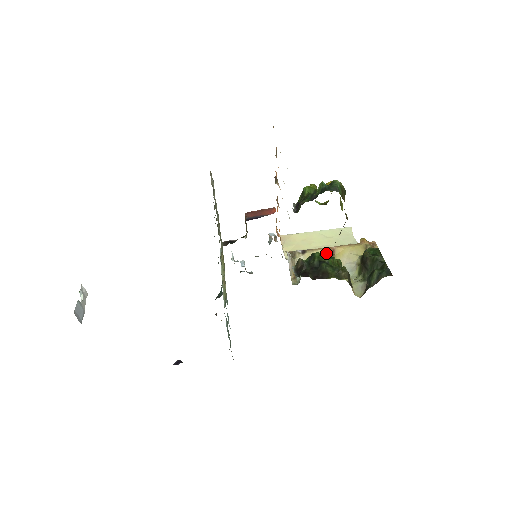
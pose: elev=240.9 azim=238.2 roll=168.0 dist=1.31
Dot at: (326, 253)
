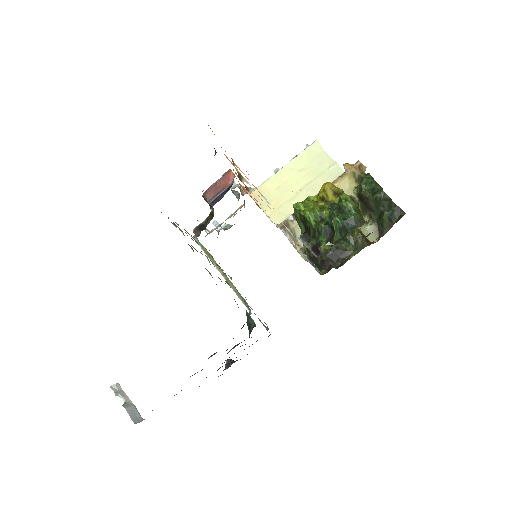
Dot at: occluded
